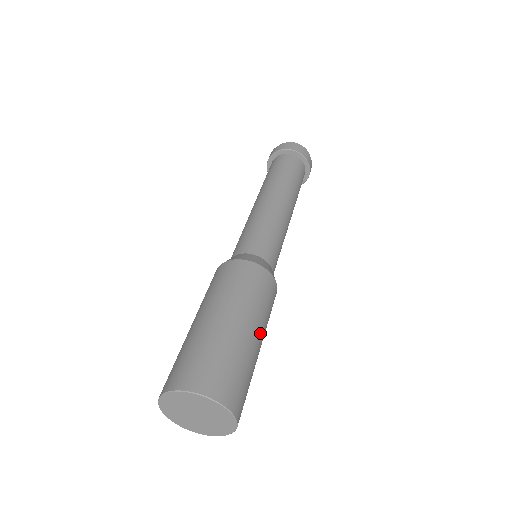
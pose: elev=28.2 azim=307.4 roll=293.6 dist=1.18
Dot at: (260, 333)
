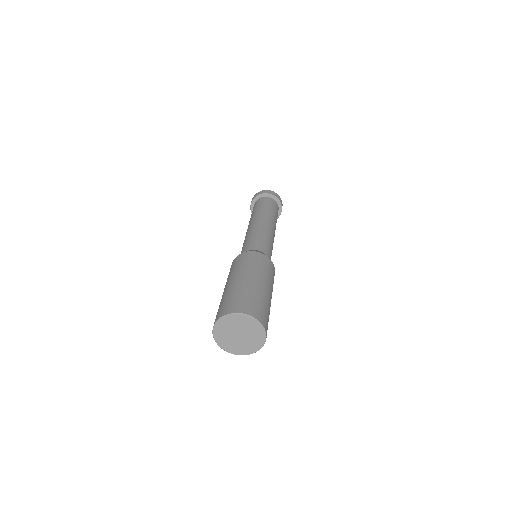
Dot at: (264, 282)
